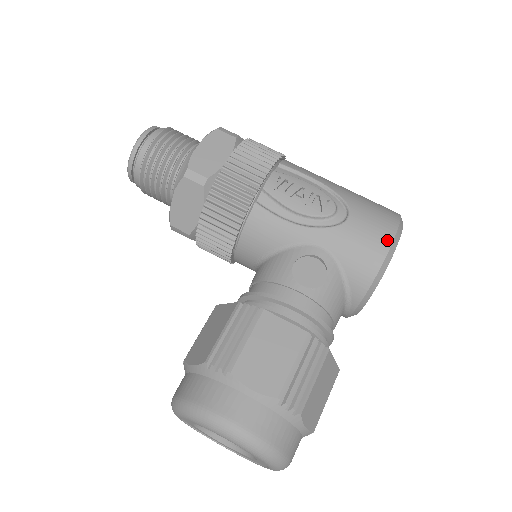
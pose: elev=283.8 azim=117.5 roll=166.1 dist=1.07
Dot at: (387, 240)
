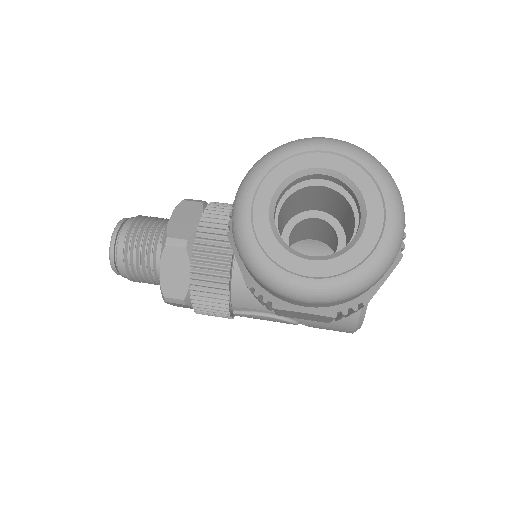
Dot at: occluded
